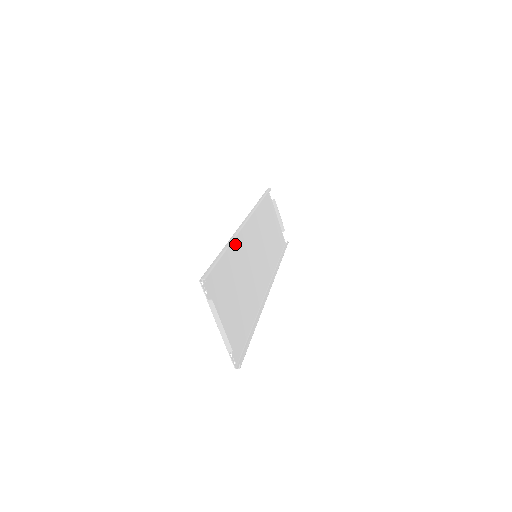
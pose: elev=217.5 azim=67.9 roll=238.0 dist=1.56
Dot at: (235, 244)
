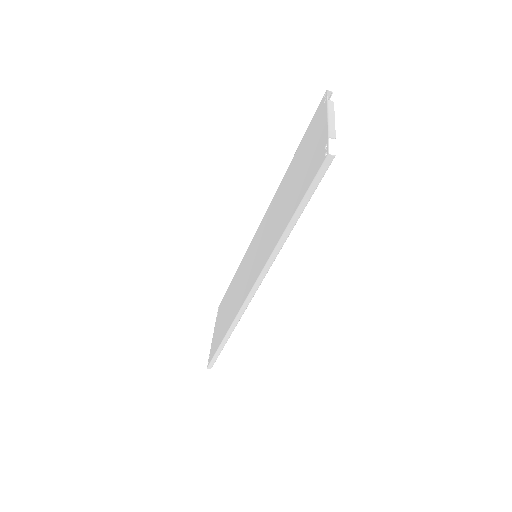
Dot at: (277, 195)
